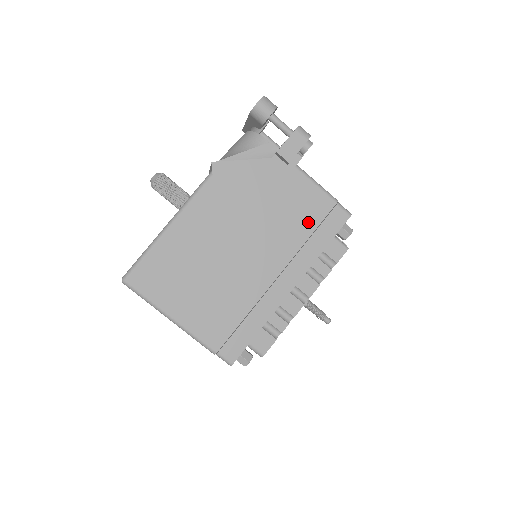
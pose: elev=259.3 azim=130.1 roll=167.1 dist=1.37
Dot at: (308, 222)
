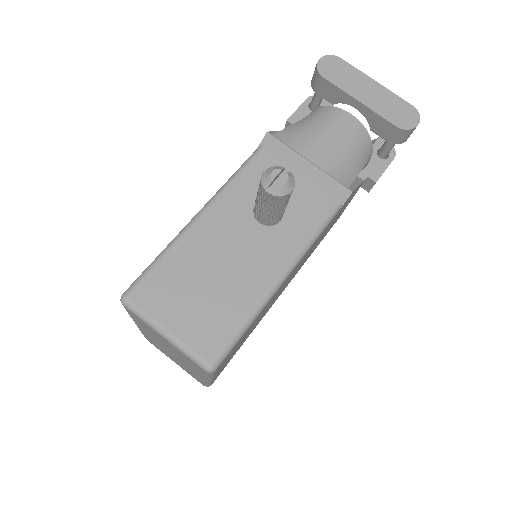
Dot at: occluded
